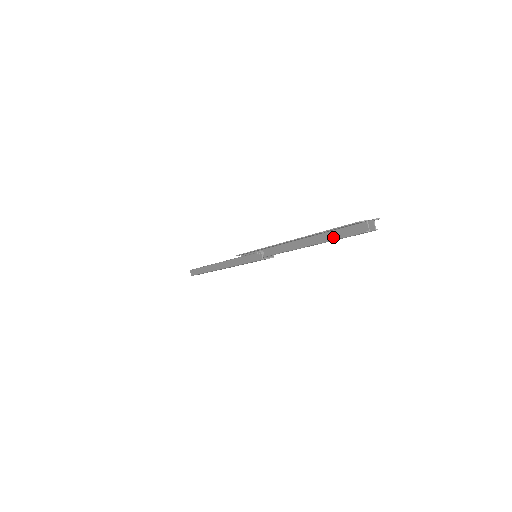
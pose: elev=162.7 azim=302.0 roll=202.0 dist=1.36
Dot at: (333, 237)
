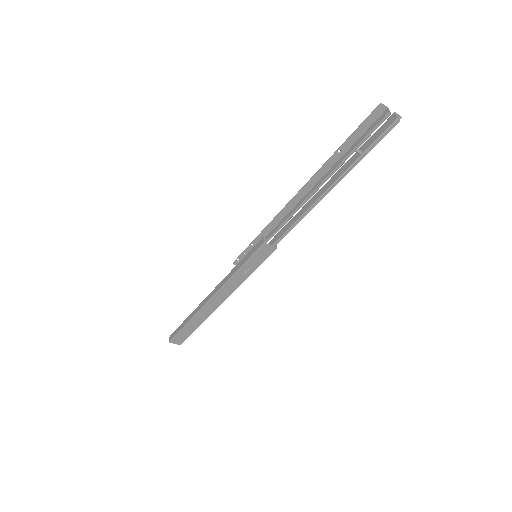
Dot at: (350, 153)
